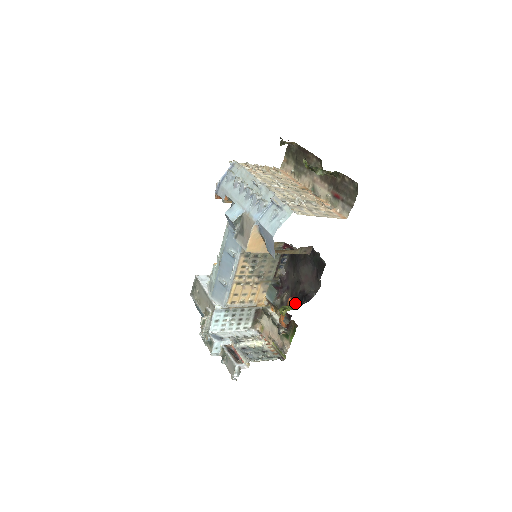
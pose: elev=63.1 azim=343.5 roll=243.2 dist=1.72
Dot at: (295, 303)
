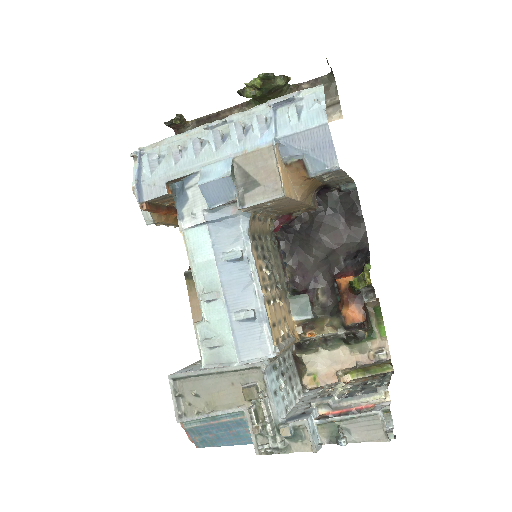
Dot at: (352, 276)
